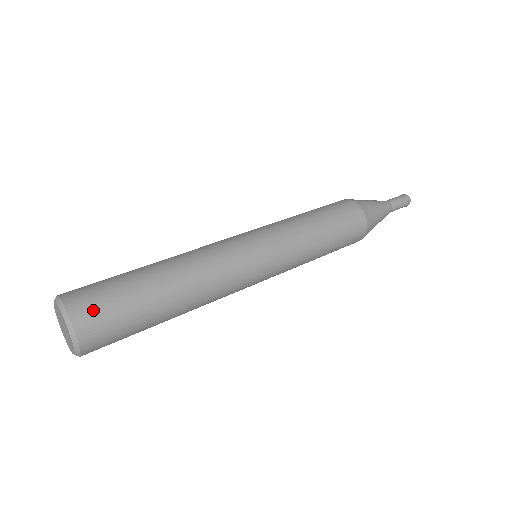
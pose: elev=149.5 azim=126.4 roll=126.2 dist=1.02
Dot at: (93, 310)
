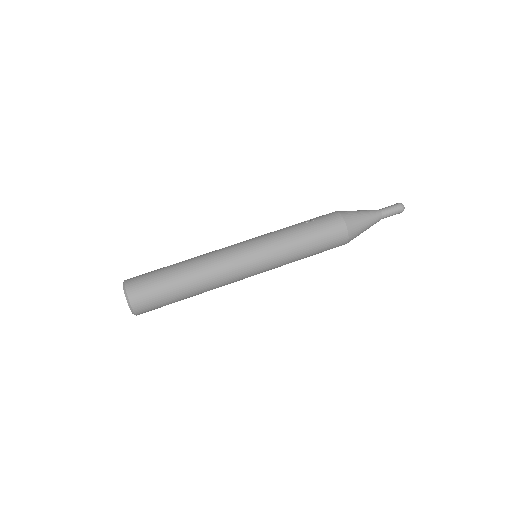
Dot at: (144, 301)
